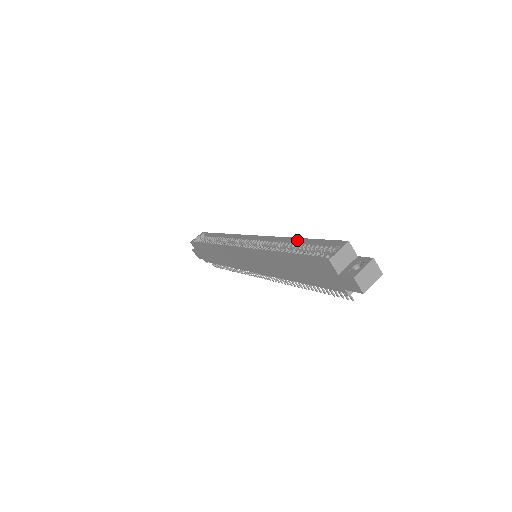
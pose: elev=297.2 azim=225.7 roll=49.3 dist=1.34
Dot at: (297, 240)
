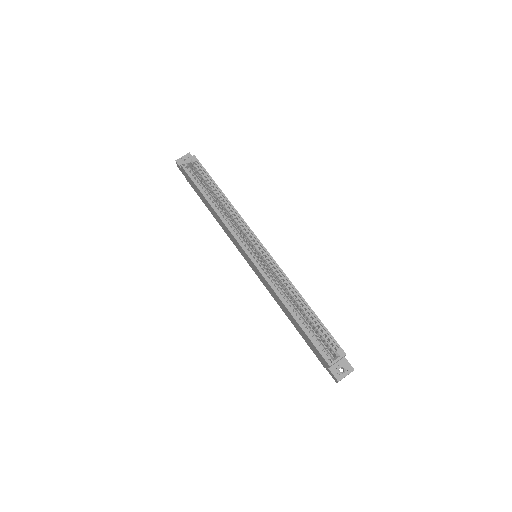
Dot at: (306, 304)
